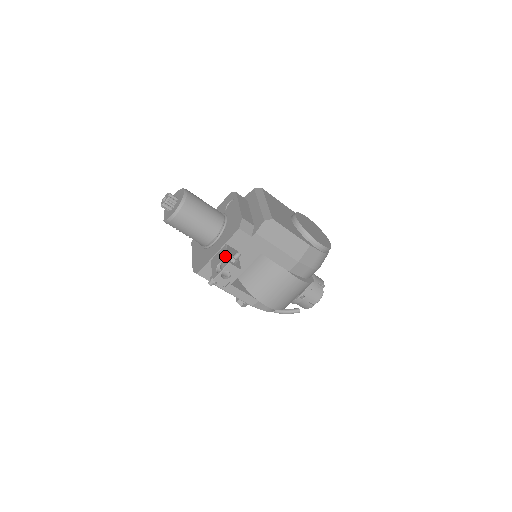
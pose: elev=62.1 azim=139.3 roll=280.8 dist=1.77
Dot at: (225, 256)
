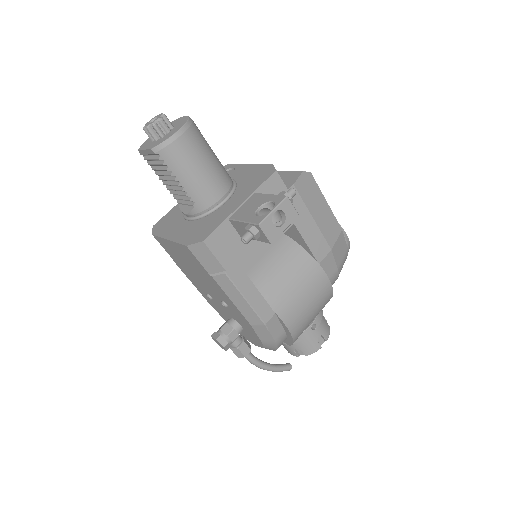
Dot at: (268, 197)
